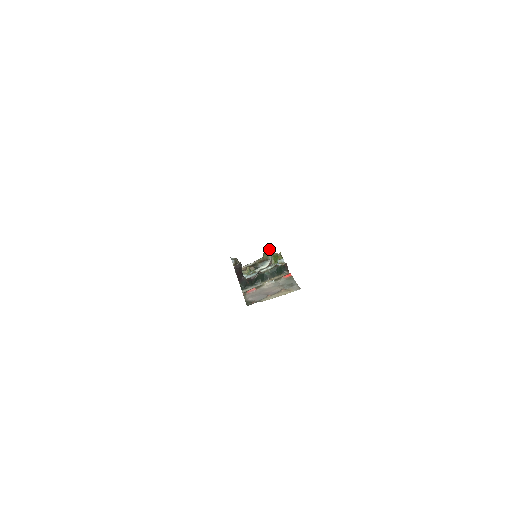
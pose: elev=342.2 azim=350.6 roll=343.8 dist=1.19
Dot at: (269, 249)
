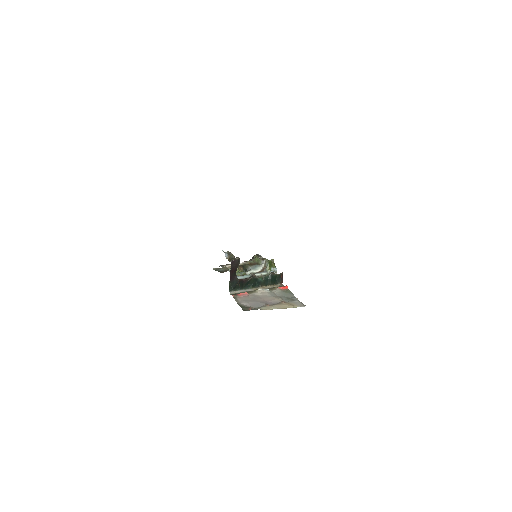
Dot at: occluded
